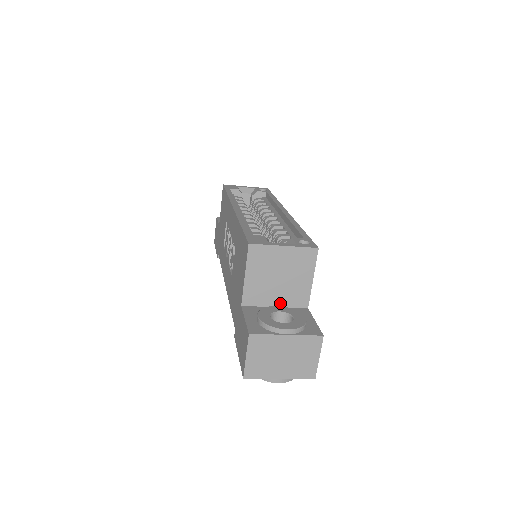
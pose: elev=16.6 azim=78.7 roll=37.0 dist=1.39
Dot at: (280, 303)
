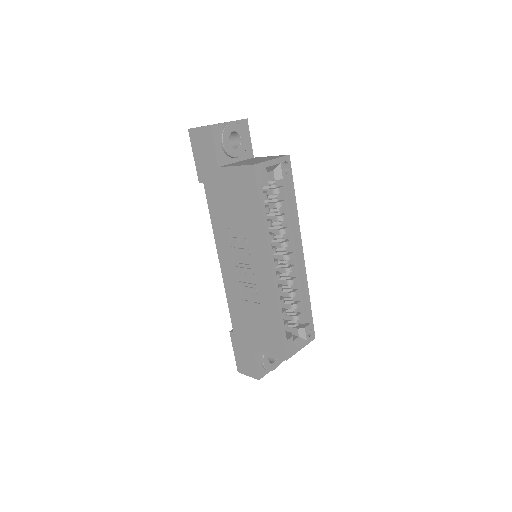
Dot at: occluded
